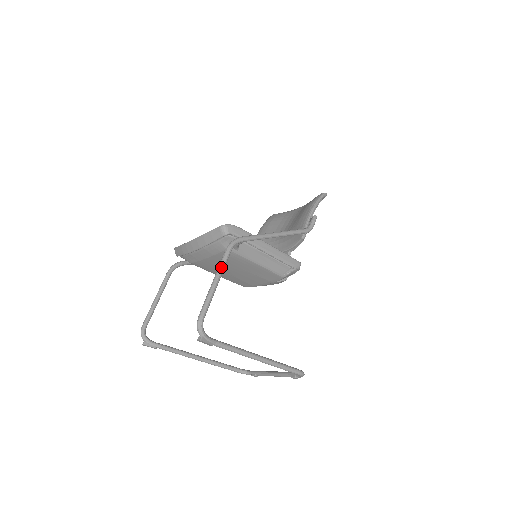
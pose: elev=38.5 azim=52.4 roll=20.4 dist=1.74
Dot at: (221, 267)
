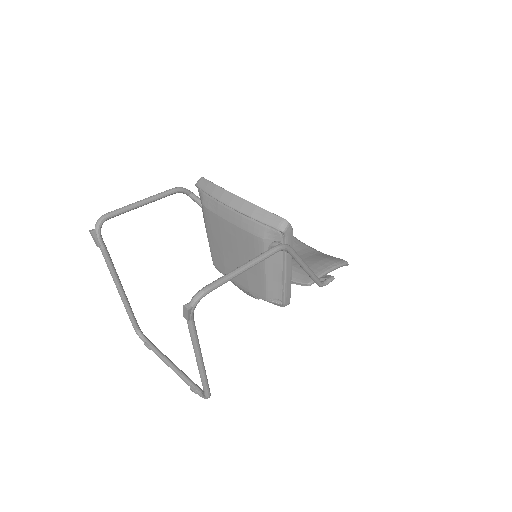
Dot at: (260, 259)
